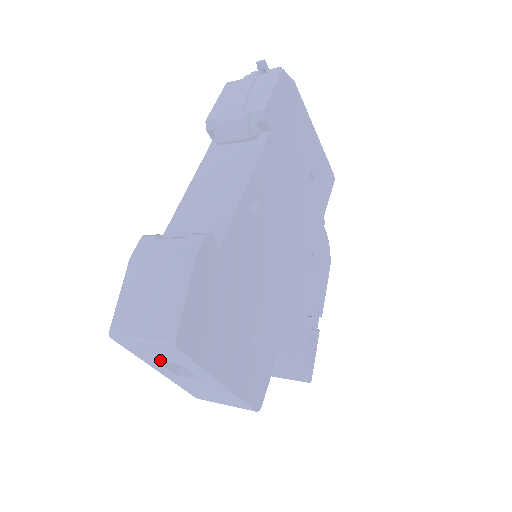
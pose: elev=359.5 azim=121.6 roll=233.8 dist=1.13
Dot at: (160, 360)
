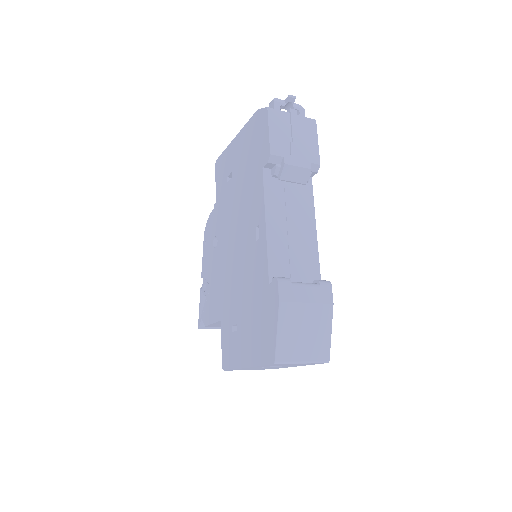
Dot at: occluded
